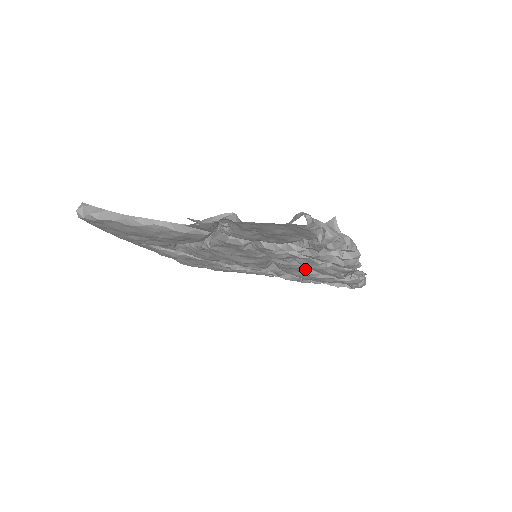
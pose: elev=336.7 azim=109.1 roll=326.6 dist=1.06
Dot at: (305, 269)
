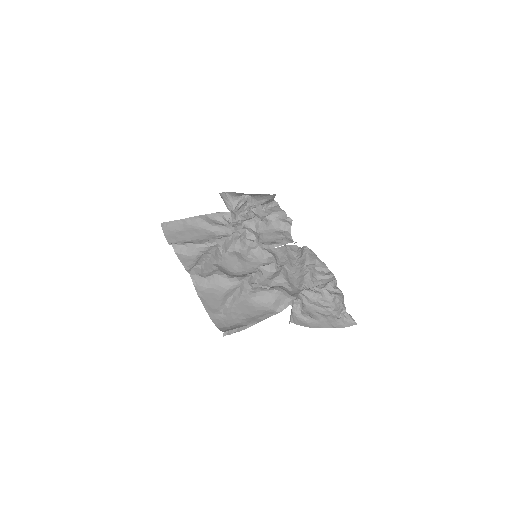
Dot at: (279, 250)
